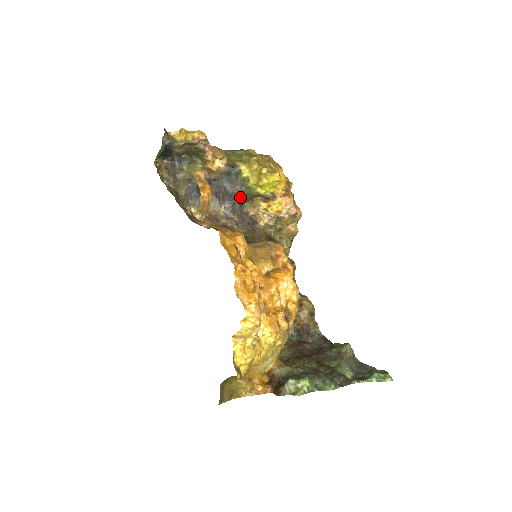
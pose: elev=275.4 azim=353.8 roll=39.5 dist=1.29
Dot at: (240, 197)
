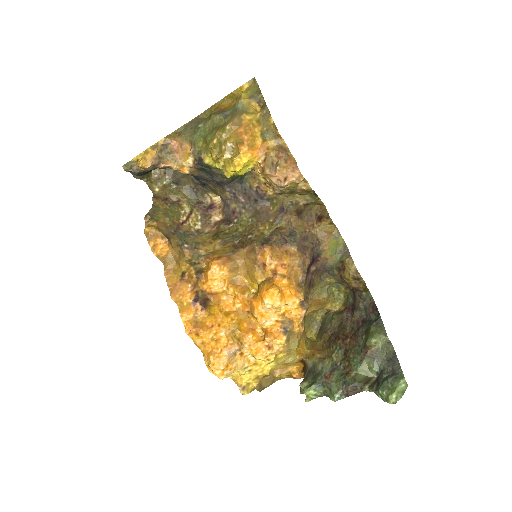
Dot at: (231, 180)
